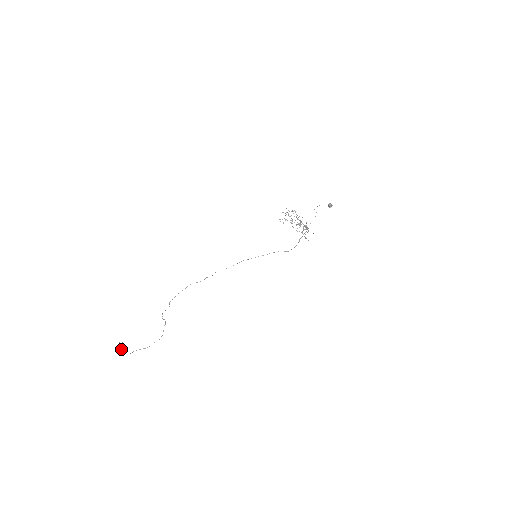
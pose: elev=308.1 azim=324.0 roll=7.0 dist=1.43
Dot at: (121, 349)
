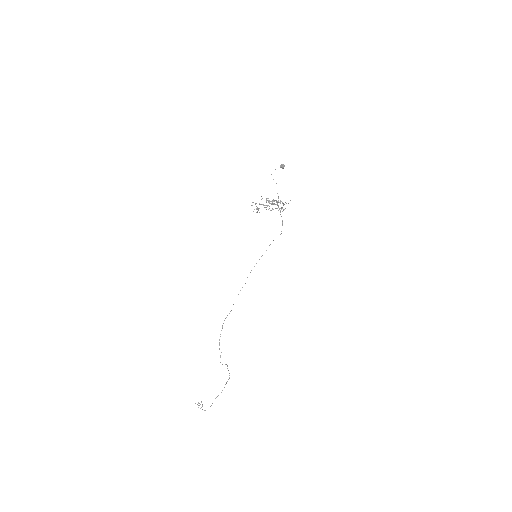
Dot at: occluded
